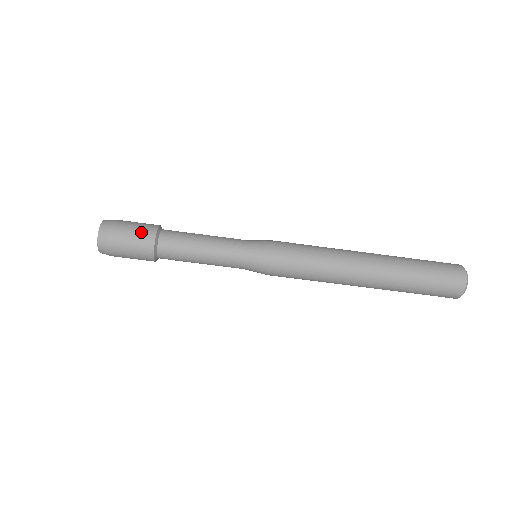
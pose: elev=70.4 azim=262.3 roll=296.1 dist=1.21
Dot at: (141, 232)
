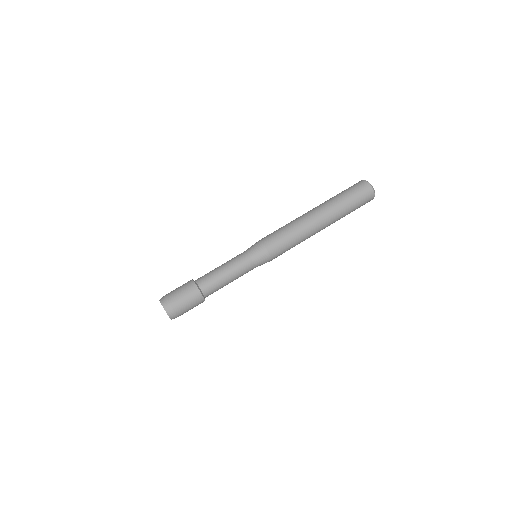
Dot at: occluded
